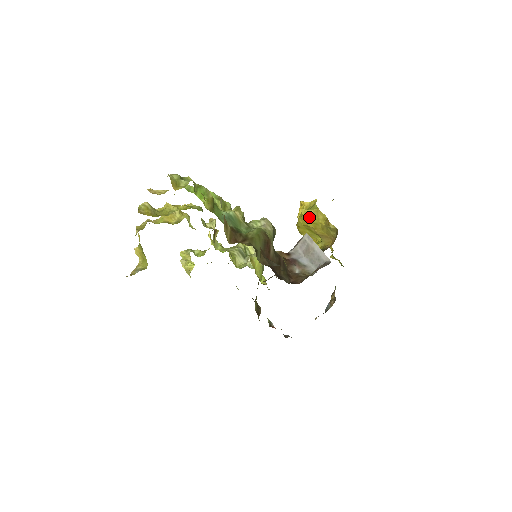
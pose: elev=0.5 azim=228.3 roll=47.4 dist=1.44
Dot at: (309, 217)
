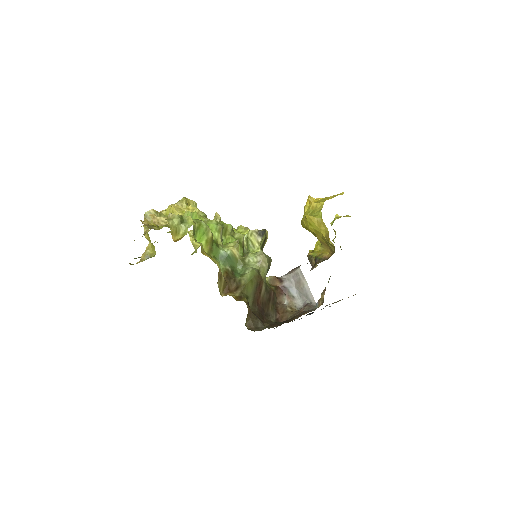
Dot at: (312, 224)
